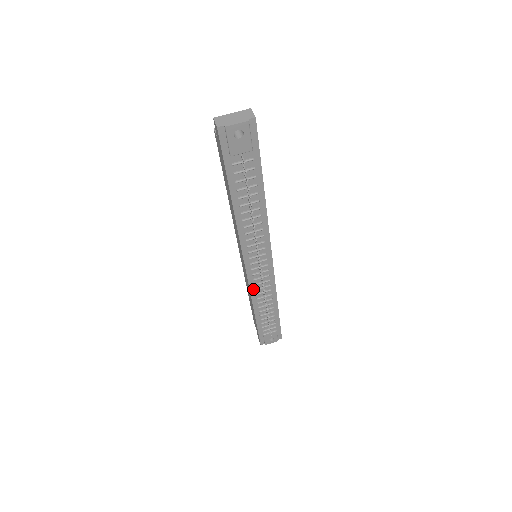
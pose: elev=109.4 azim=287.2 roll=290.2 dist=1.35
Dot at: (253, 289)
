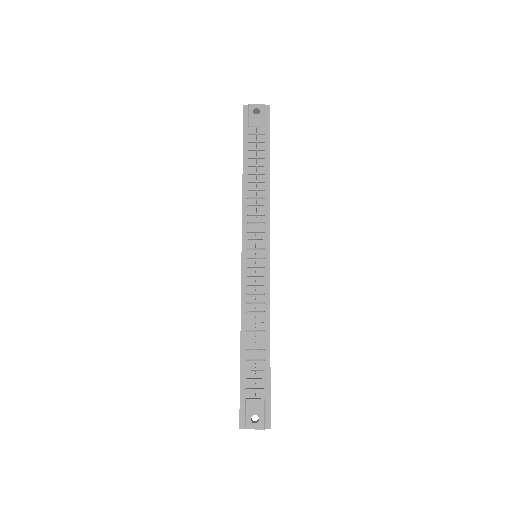
Dot at: (245, 293)
